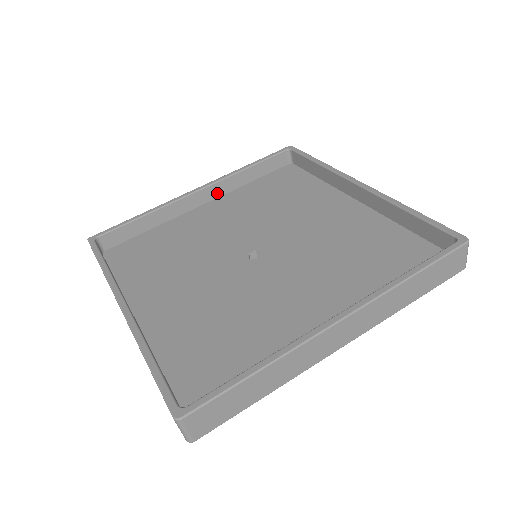
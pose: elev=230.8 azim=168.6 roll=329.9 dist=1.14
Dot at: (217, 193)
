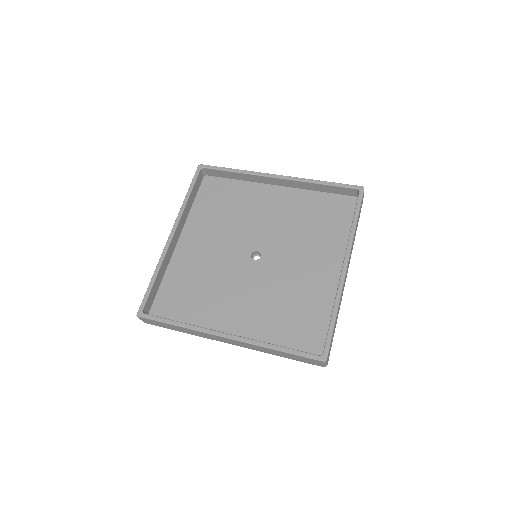
Dot at: (181, 227)
